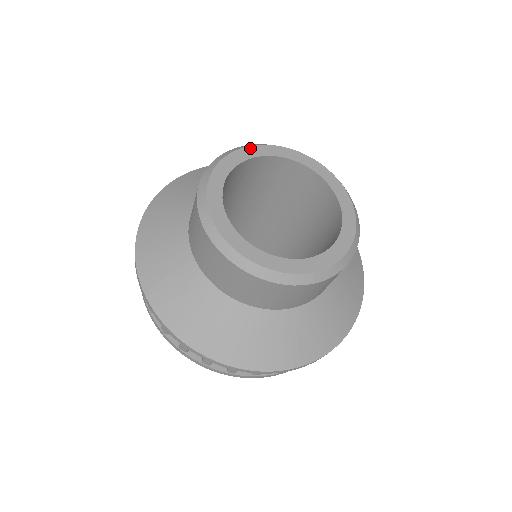
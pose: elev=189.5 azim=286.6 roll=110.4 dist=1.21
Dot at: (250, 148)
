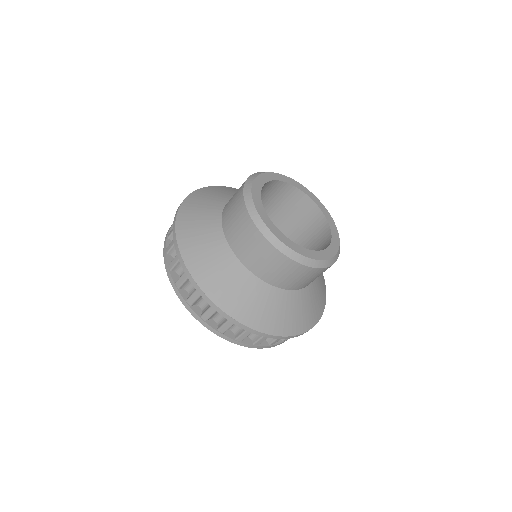
Dot at: (280, 175)
